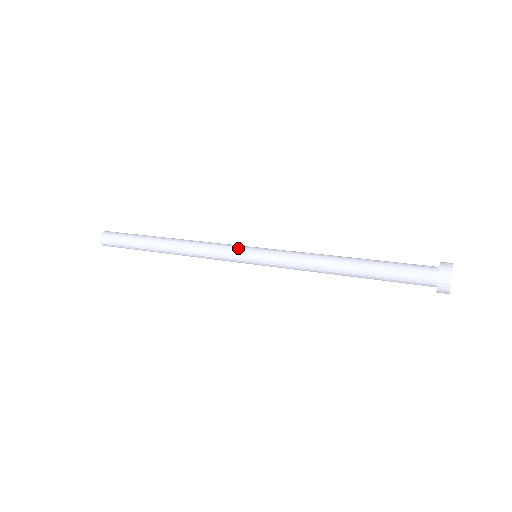
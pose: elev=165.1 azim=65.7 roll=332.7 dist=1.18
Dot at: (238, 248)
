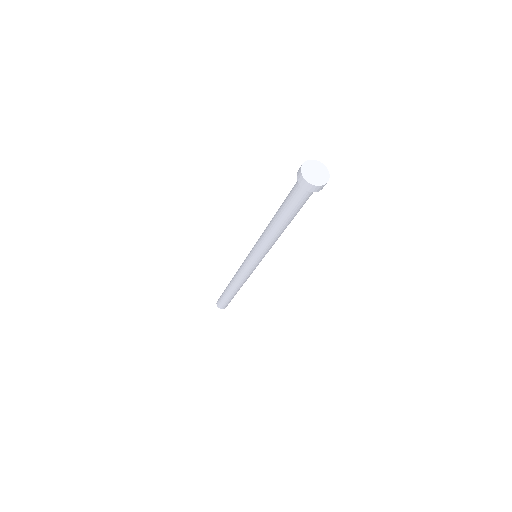
Dot at: occluded
